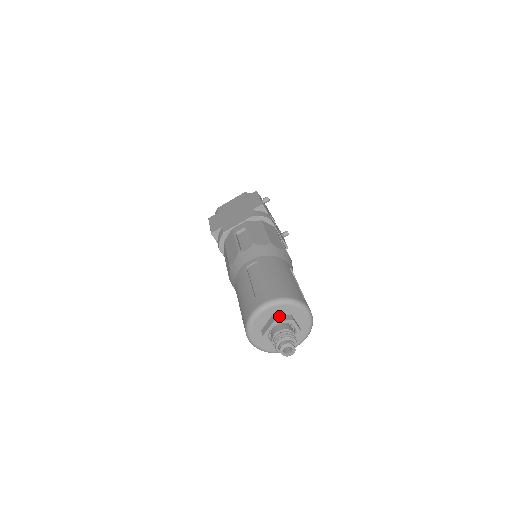
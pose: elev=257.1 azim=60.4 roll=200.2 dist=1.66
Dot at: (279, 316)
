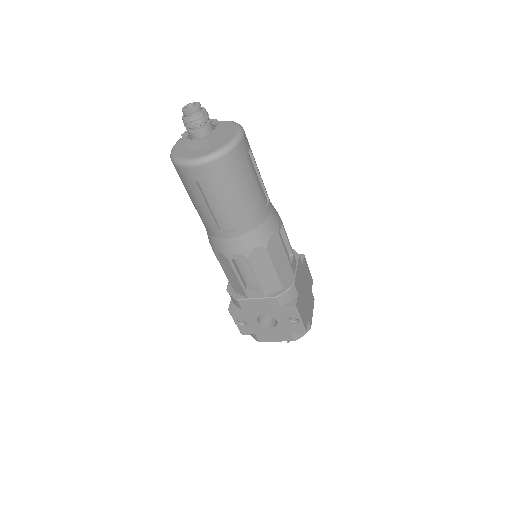
Dot at: occluded
